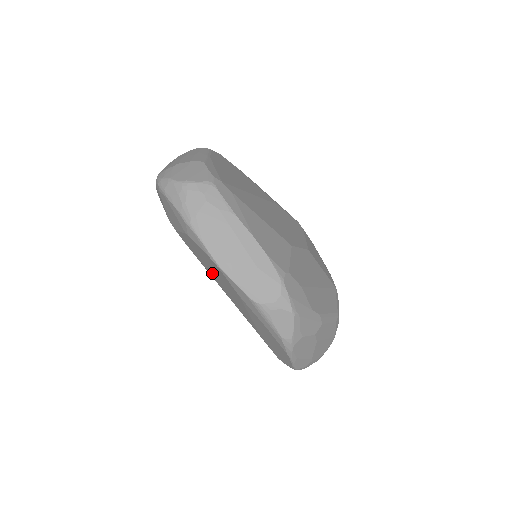
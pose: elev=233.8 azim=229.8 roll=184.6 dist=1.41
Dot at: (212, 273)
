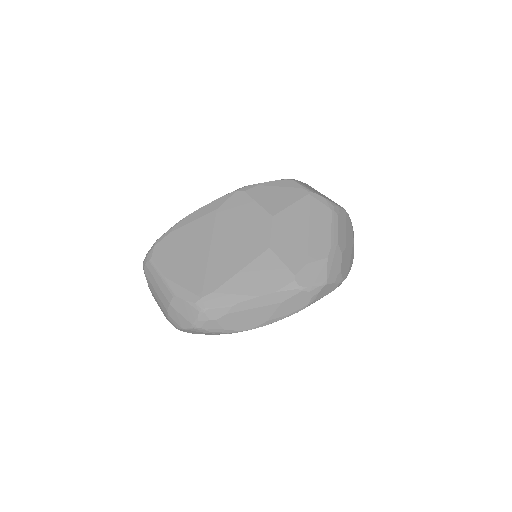
Dot at: occluded
